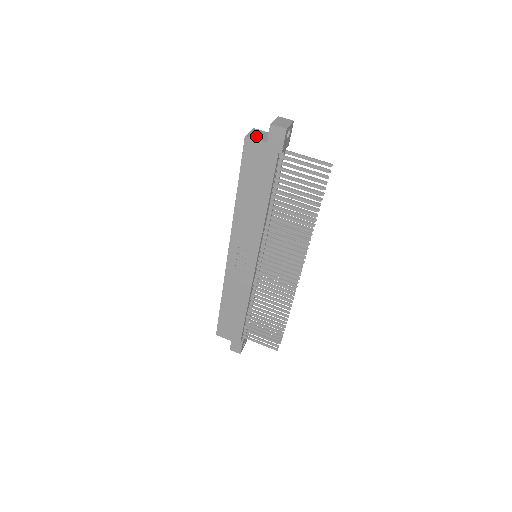
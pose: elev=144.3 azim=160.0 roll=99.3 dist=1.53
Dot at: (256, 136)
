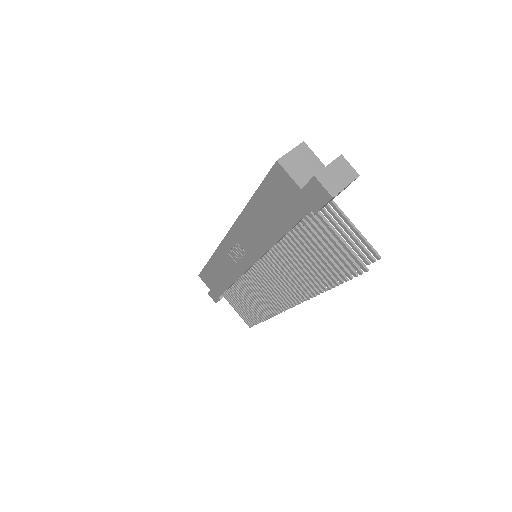
Dot at: (295, 166)
